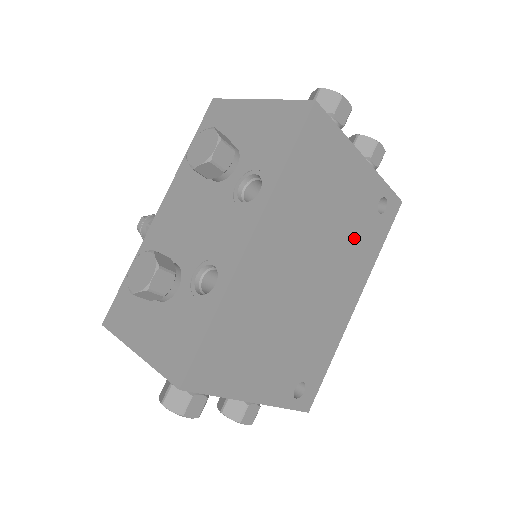
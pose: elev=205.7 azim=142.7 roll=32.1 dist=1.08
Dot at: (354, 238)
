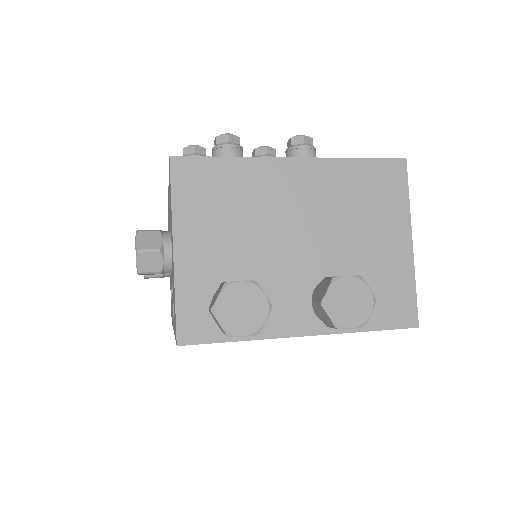
Dot at: occluded
